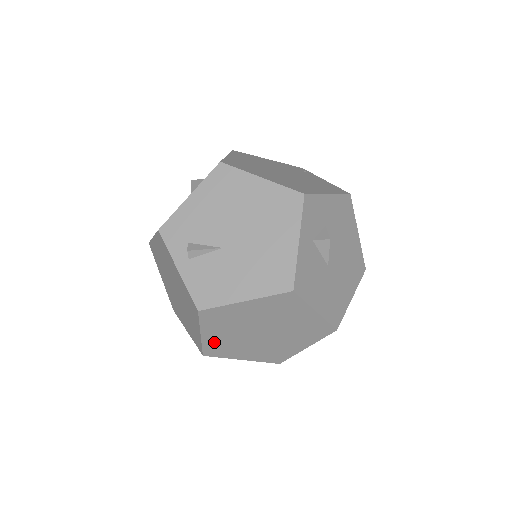
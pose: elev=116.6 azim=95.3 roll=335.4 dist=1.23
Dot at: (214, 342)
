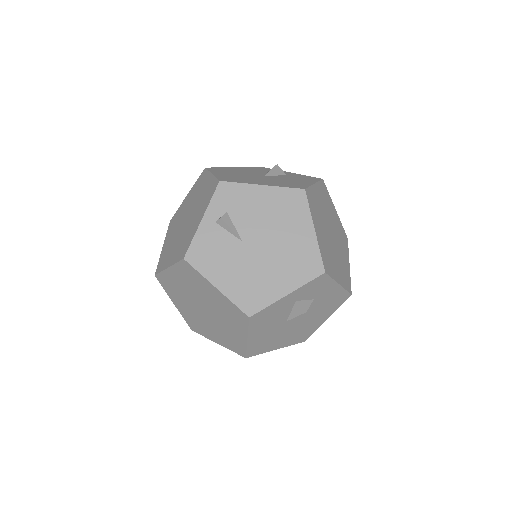
Dot at: (171, 279)
